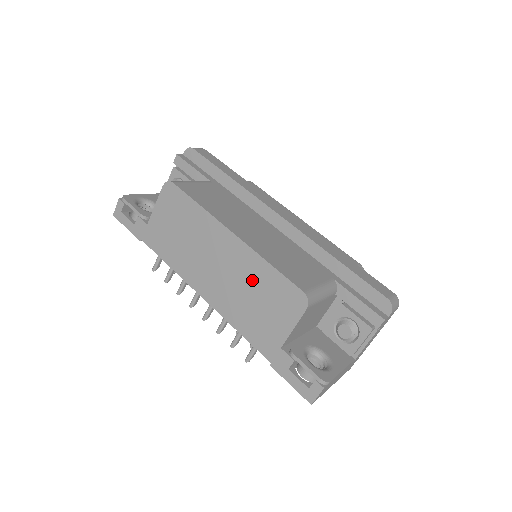
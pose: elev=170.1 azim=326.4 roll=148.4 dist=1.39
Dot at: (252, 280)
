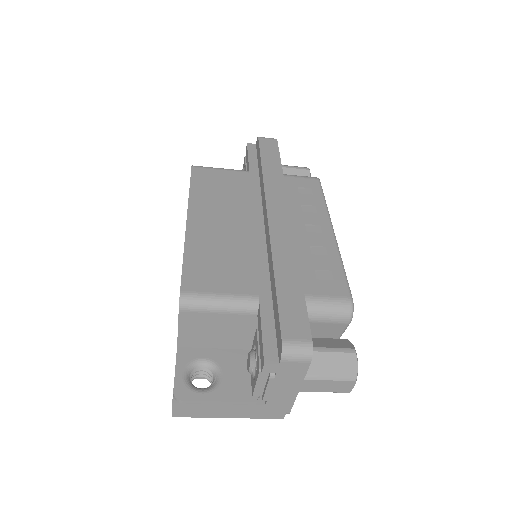
Dot at: occluded
